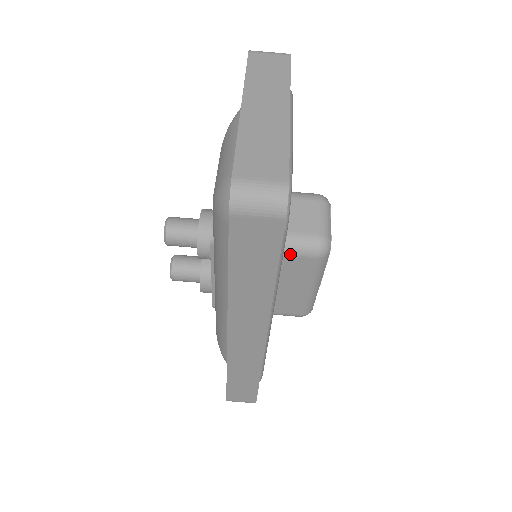
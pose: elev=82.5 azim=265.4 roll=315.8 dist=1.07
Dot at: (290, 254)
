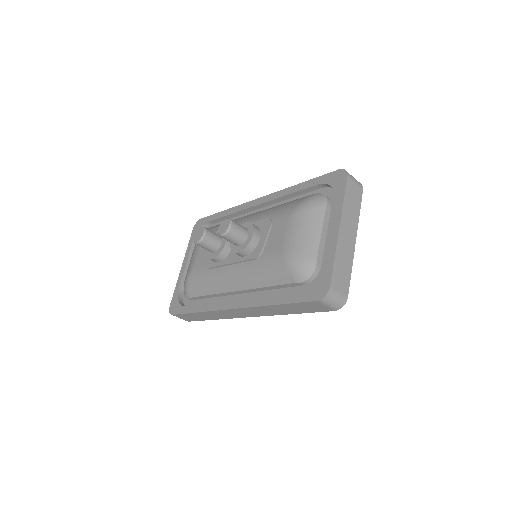
Dot at: occluded
